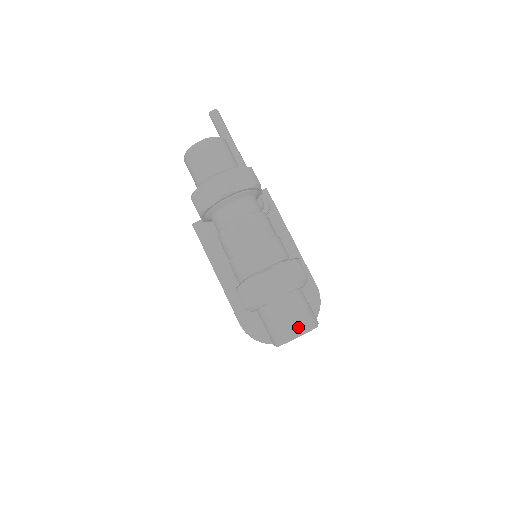
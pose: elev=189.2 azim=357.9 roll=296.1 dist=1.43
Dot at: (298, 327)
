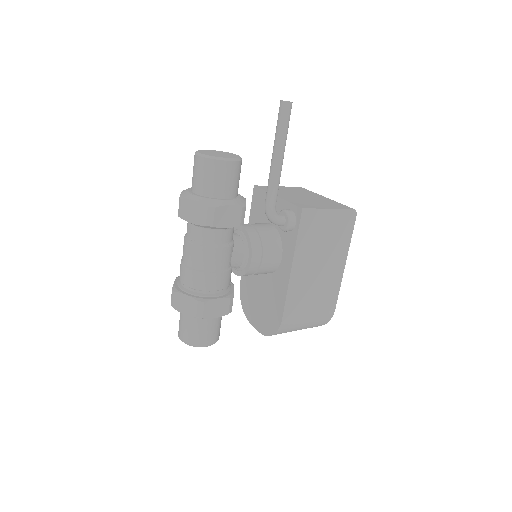
Dot at: (181, 336)
